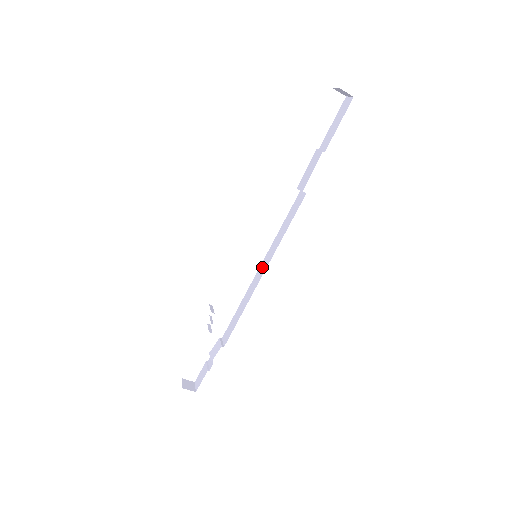
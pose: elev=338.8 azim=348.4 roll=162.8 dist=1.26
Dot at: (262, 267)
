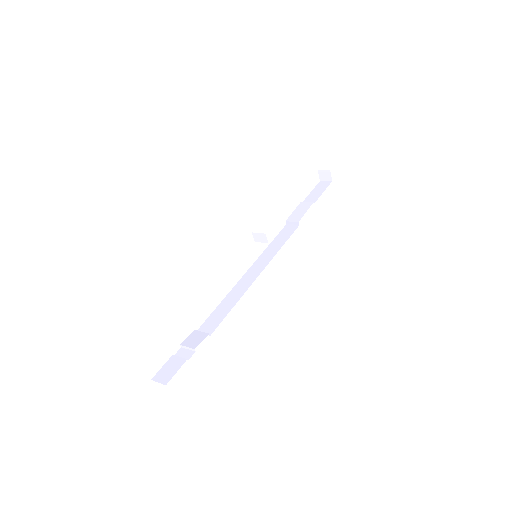
Dot at: (254, 270)
